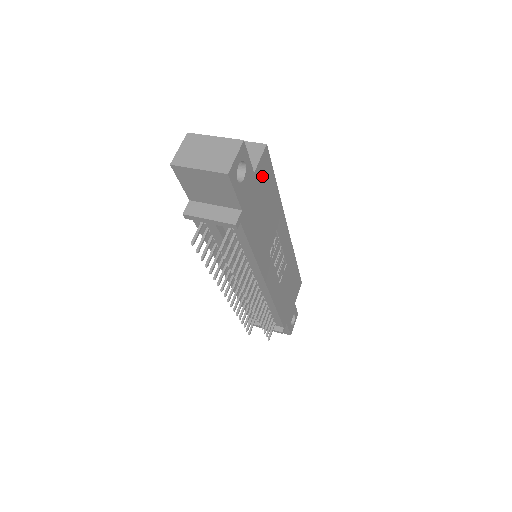
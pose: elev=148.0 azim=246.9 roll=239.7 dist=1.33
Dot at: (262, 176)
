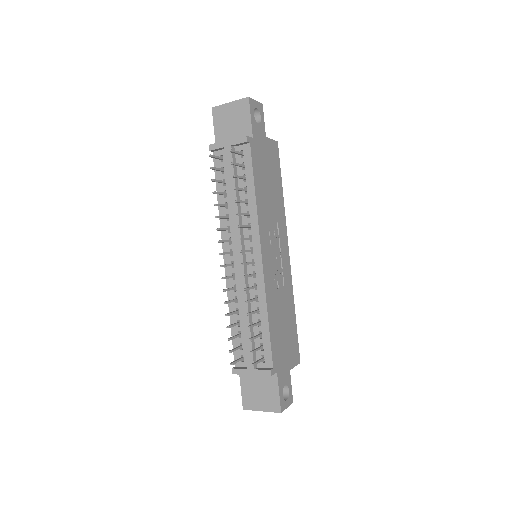
Dot at: (271, 153)
